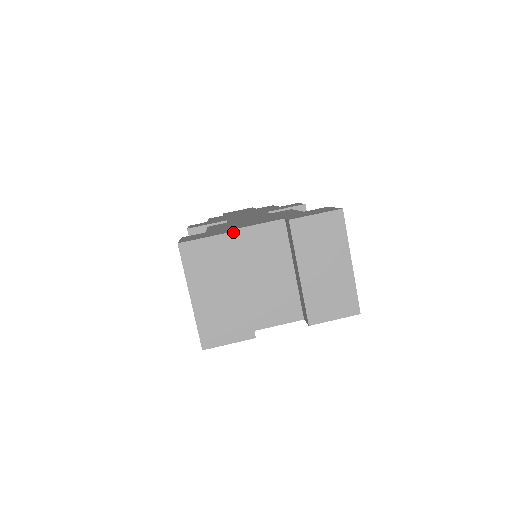
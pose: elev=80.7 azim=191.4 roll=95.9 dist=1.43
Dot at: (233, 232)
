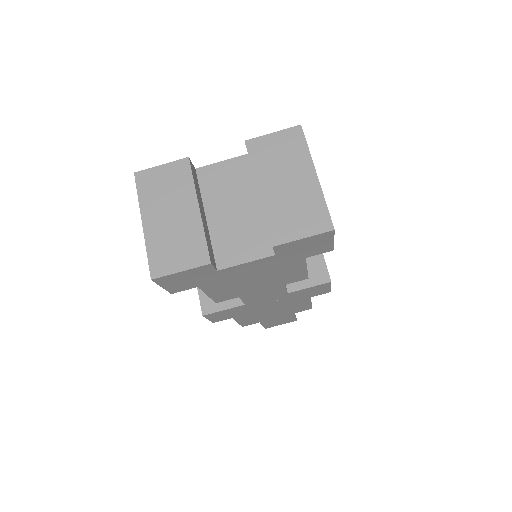
Dot at: (188, 157)
